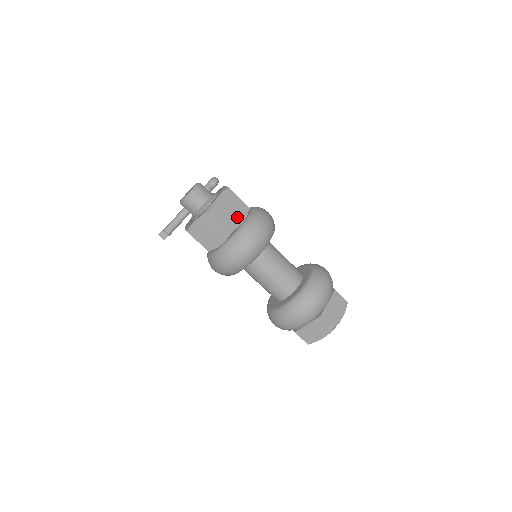
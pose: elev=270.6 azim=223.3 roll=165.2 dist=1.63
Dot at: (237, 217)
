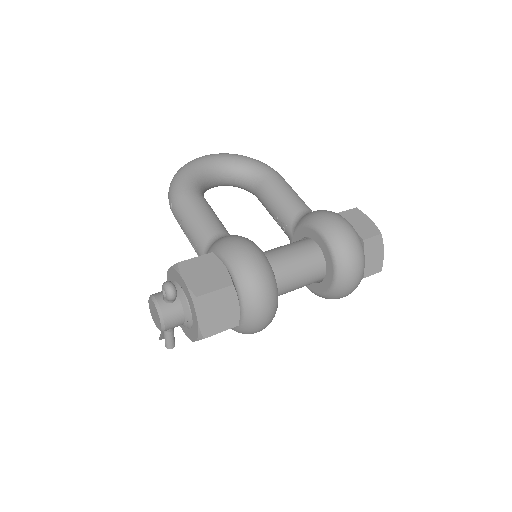
Dot at: (230, 308)
